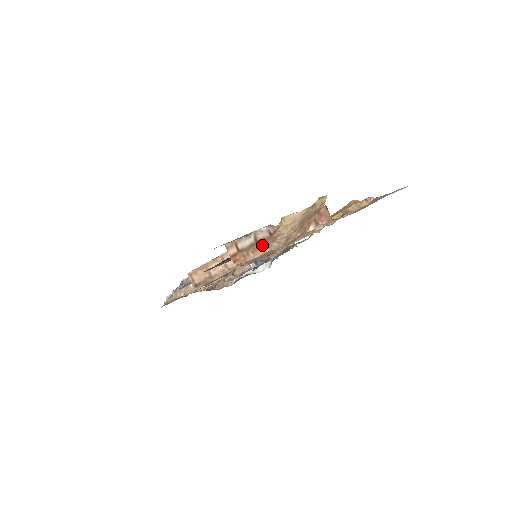
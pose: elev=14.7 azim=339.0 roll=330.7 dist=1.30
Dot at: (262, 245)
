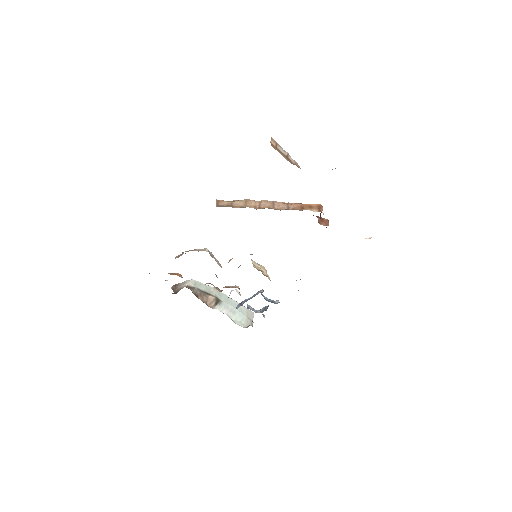
Dot at: (289, 160)
